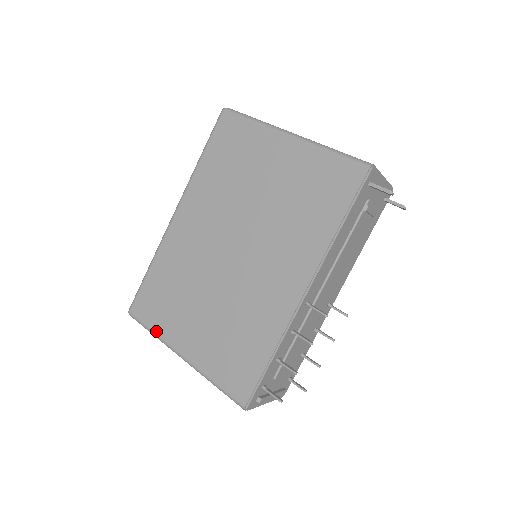
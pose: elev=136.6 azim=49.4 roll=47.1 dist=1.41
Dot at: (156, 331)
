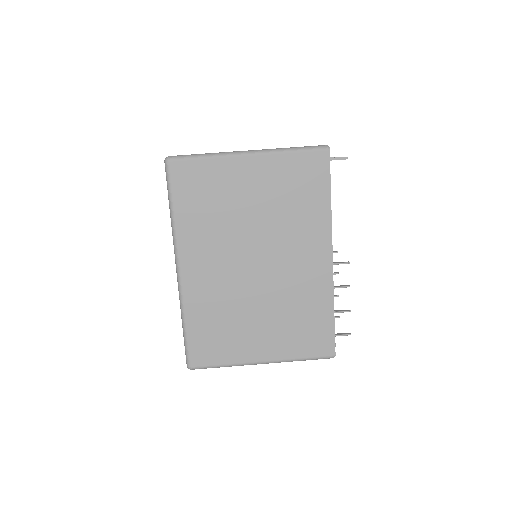
Dot at: (228, 363)
